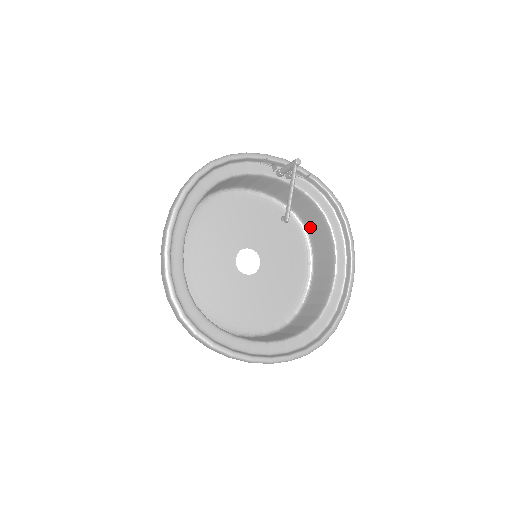
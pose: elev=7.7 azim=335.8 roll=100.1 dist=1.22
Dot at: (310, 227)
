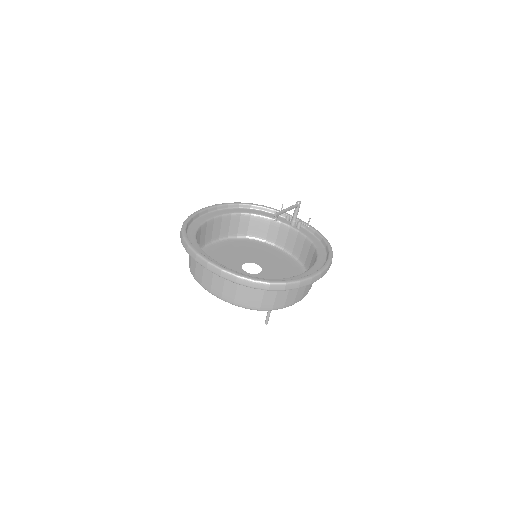
Dot at: occluded
